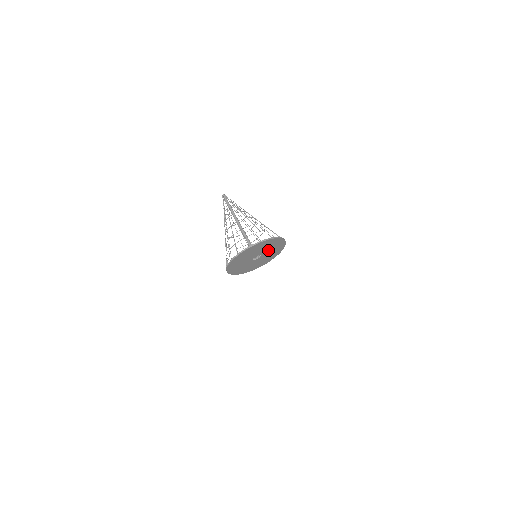
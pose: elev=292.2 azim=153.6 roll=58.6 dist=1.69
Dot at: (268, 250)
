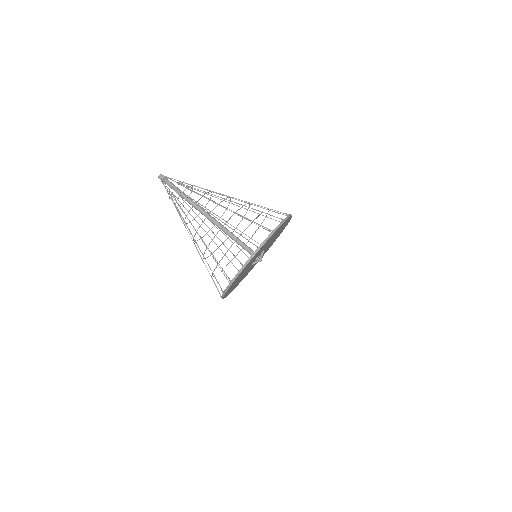
Dot at: occluded
